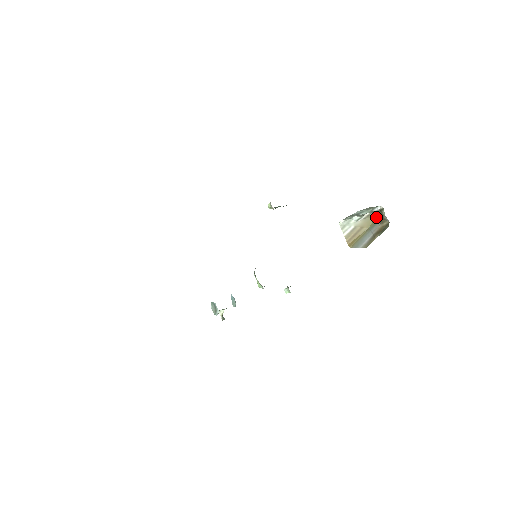
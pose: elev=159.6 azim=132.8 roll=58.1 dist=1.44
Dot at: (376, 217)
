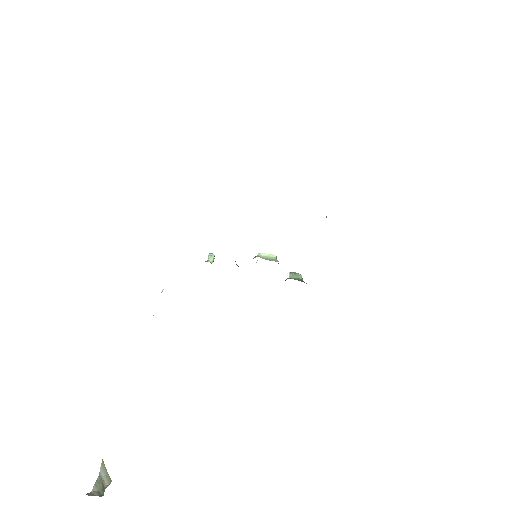
Dot at: (111, 481)
